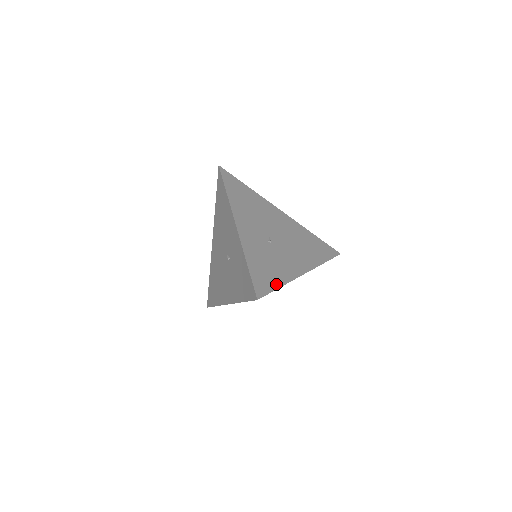
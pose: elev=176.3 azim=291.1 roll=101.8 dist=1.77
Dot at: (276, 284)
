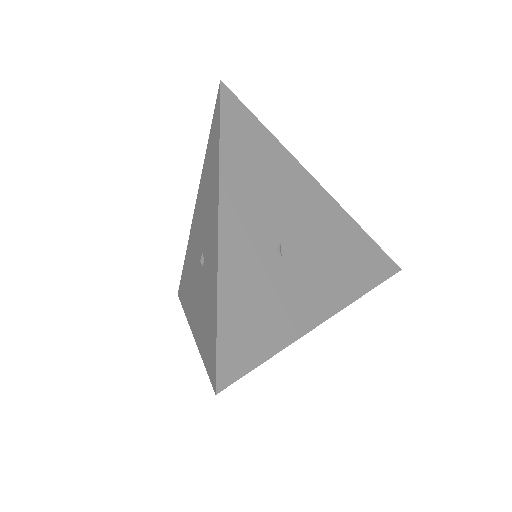
Dot at: (266, 350)
